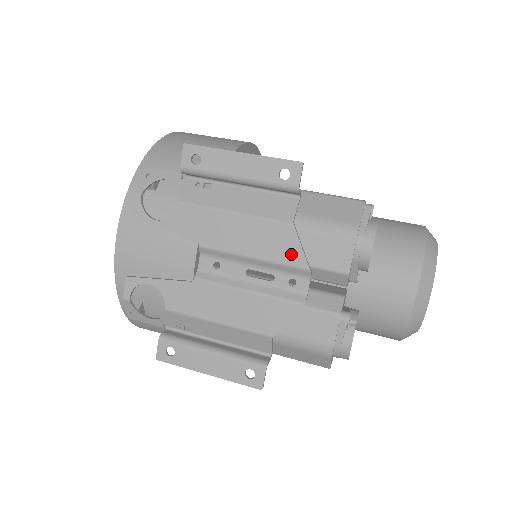
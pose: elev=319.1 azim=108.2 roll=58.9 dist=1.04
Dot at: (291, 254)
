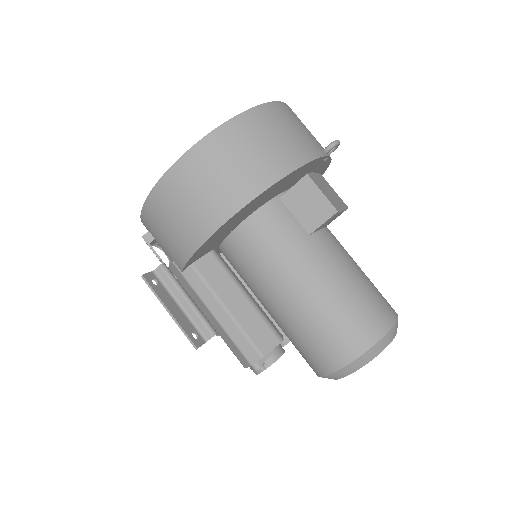
Dot at: occluded
